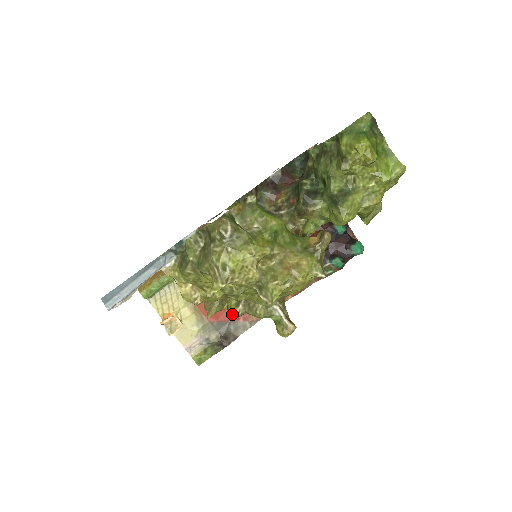
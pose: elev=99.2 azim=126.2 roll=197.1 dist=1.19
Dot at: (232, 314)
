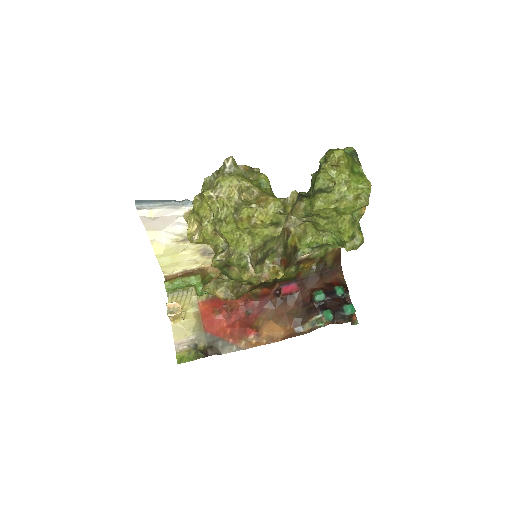
Dot at: (215, 257)
